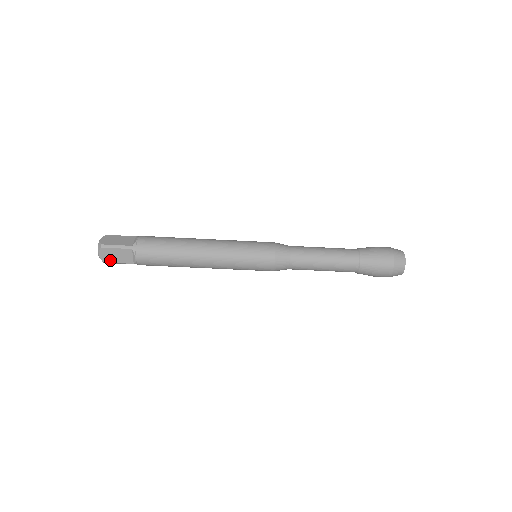
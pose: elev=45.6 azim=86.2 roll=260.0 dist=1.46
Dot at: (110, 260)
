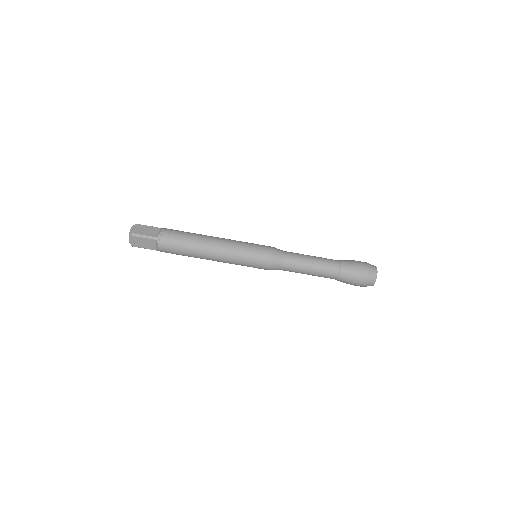
Dot at: (138, 233)
